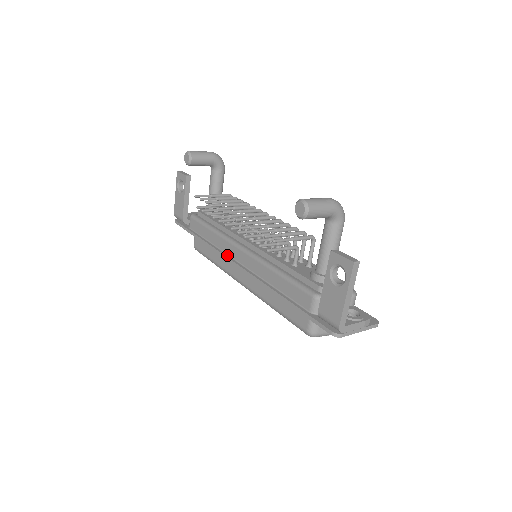
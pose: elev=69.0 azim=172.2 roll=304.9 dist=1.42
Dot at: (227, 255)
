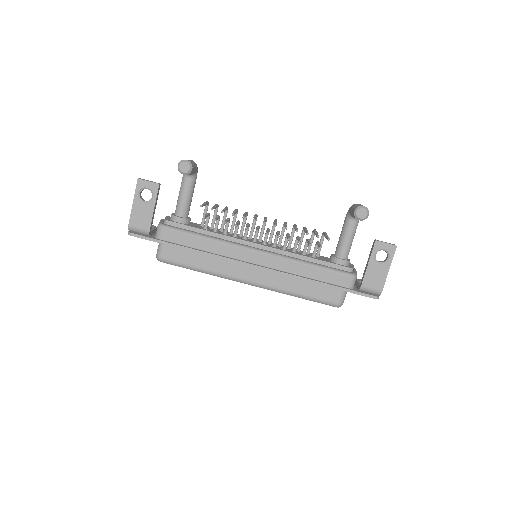
Dot at: (236, 259)
